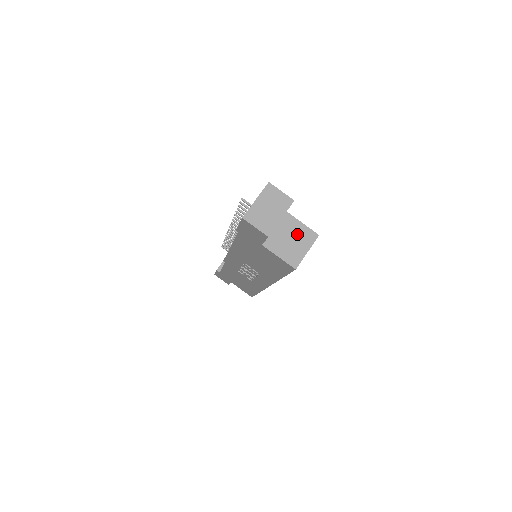
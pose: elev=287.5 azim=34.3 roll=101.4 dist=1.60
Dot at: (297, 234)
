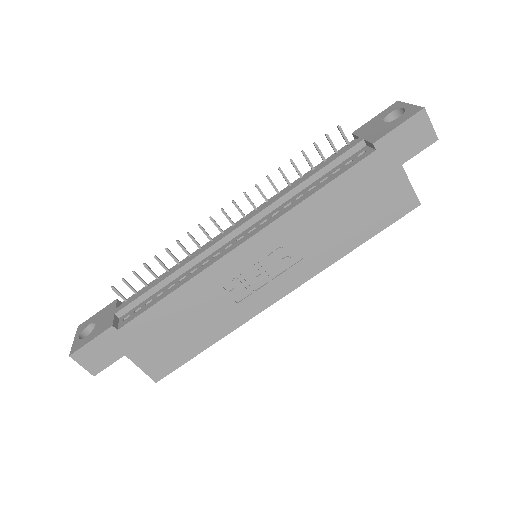
Dot at: occluded
